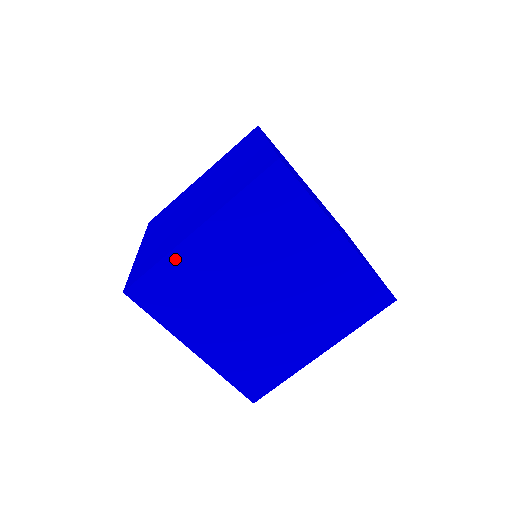
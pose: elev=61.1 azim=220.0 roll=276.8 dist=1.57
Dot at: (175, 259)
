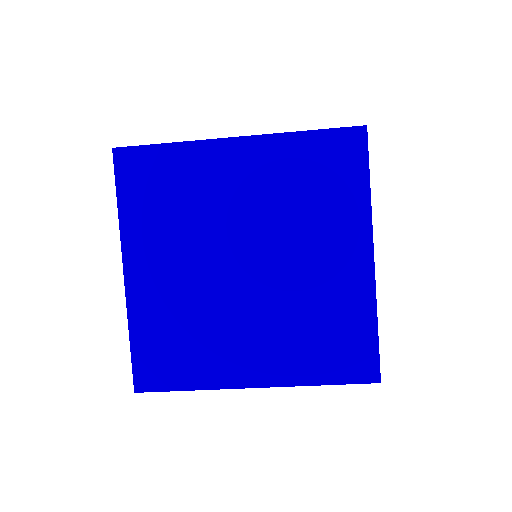
Dot at: occluded
